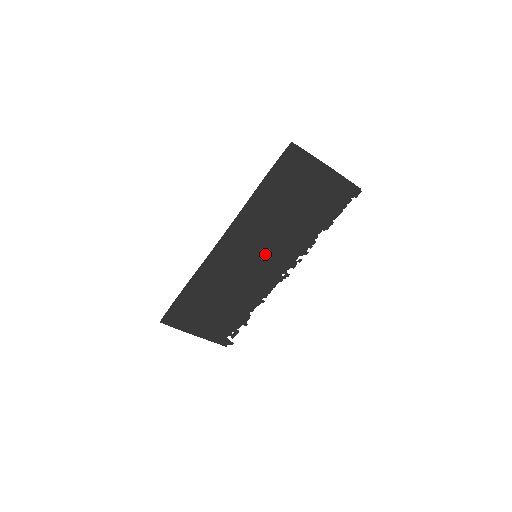
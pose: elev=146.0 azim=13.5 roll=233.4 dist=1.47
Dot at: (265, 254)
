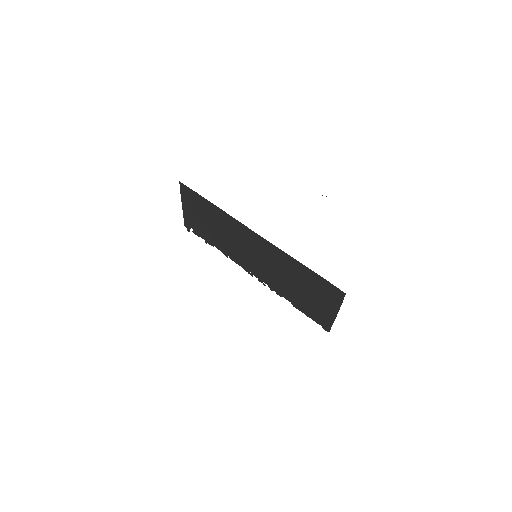
Dot at: (260, 263)
